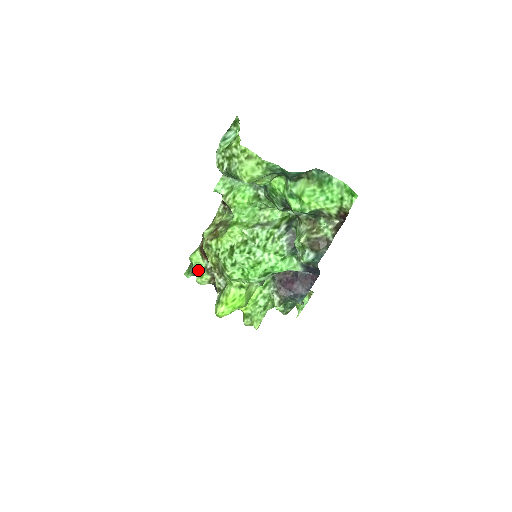
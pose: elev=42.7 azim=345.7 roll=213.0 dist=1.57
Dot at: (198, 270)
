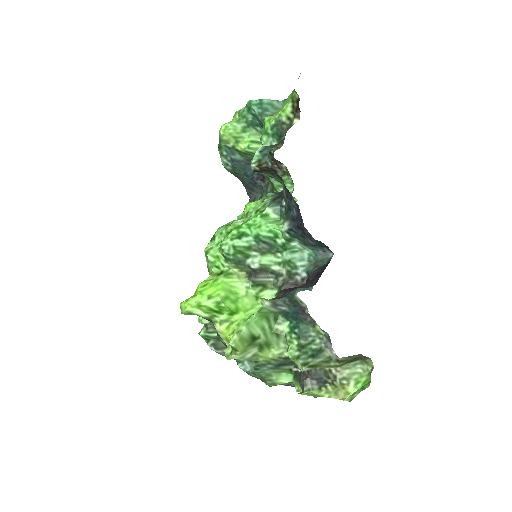
Dot at: occluded
